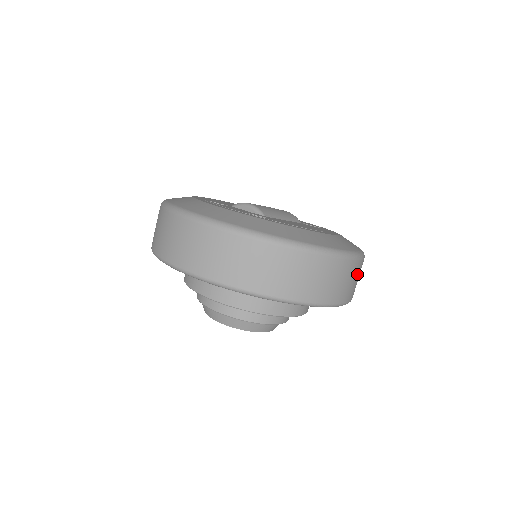
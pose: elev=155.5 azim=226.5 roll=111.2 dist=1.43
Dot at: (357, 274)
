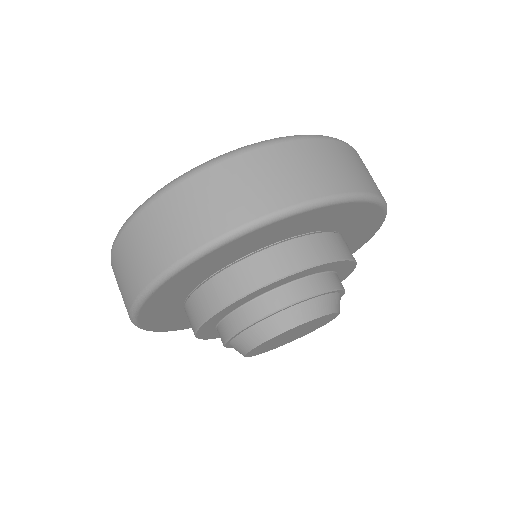
Dot at: (248, 175)
